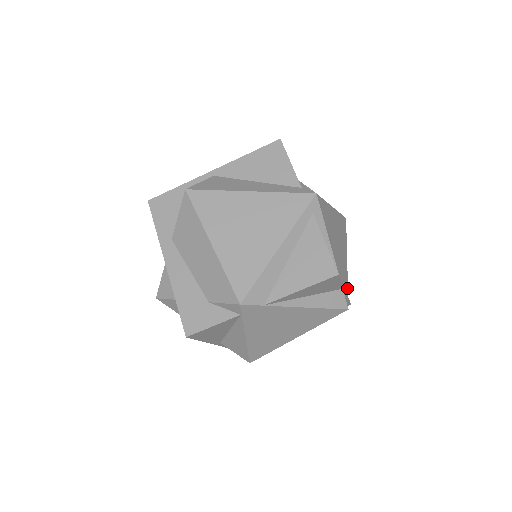
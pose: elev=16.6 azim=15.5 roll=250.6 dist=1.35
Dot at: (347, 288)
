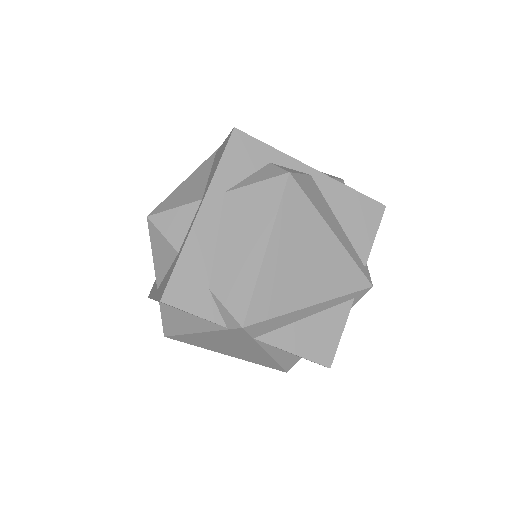
Dot at: occluded
